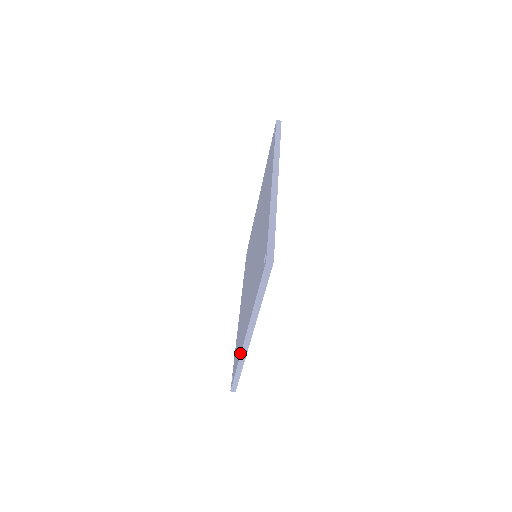
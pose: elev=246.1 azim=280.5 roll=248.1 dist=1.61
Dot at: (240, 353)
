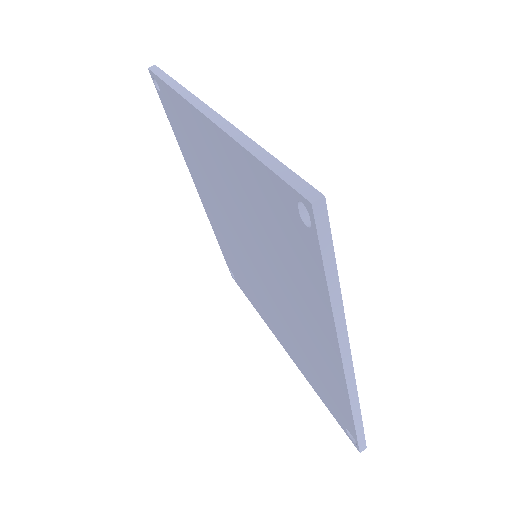
Dot at: (226, 137)
